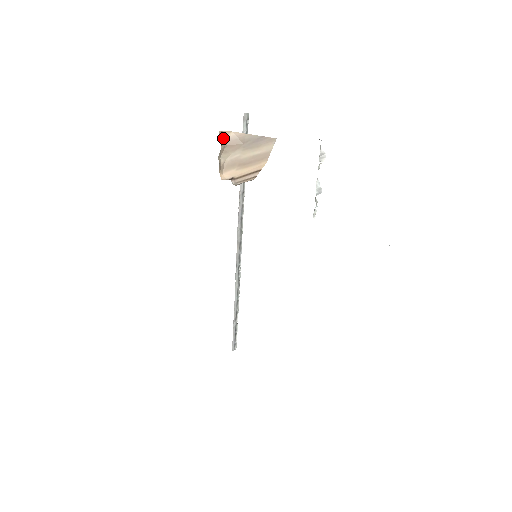
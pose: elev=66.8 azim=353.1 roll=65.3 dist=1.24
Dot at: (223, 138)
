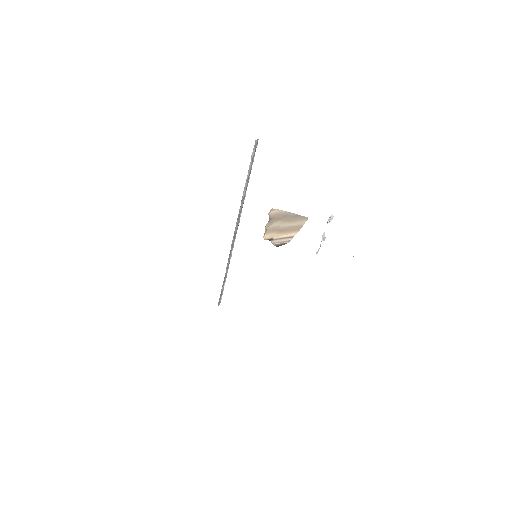
Dot at: (270, 213)
